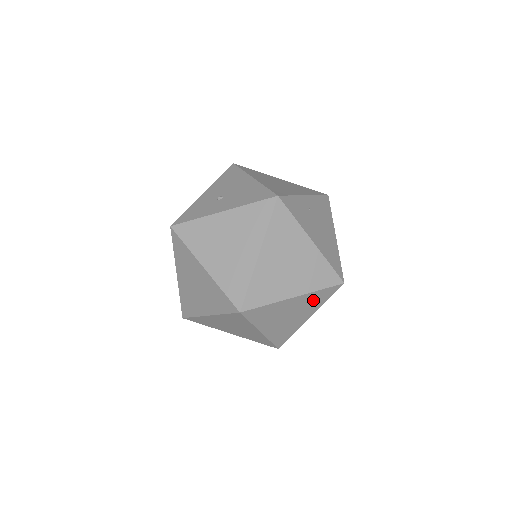
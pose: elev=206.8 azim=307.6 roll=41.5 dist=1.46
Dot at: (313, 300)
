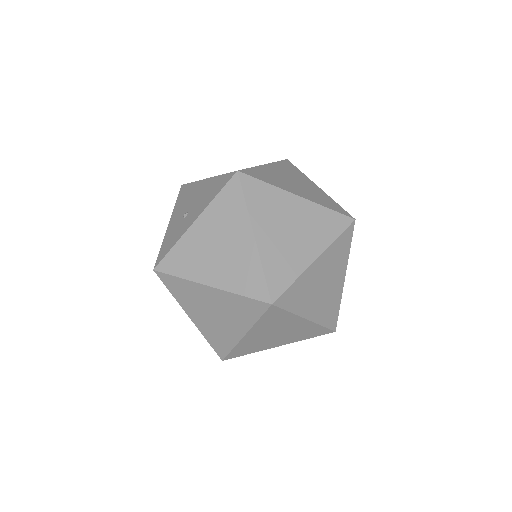
Dot at: (336, 255)
